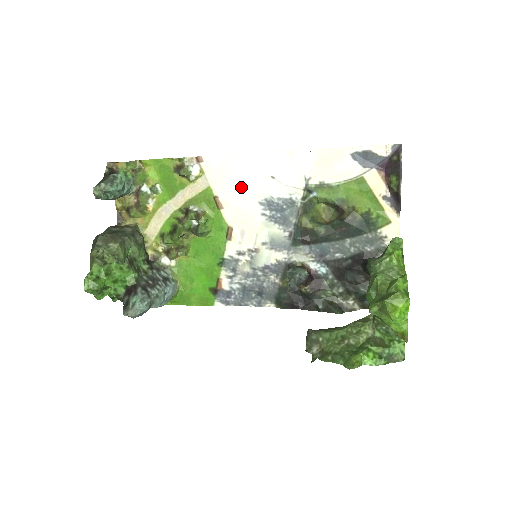
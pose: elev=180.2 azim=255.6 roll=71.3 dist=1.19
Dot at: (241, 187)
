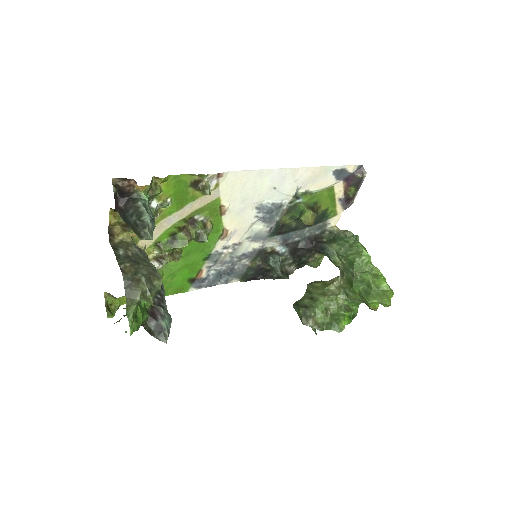
Dot at: (247, 197)
